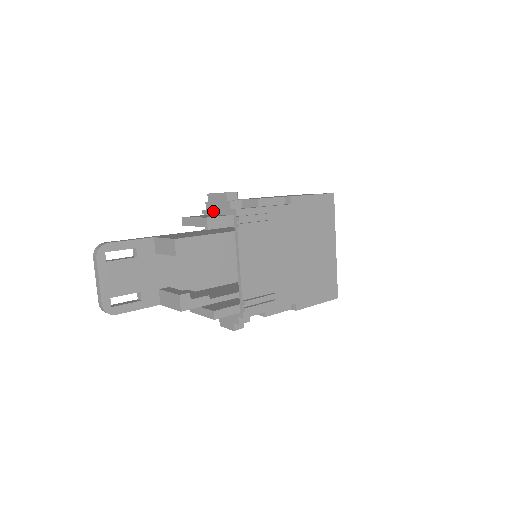
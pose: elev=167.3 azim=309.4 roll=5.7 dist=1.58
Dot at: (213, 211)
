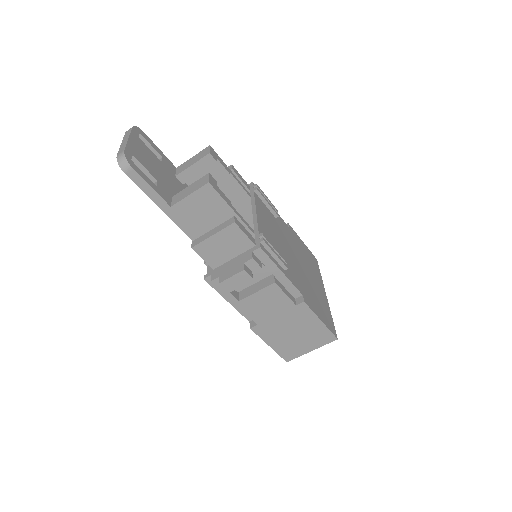
Dot at: occluded
